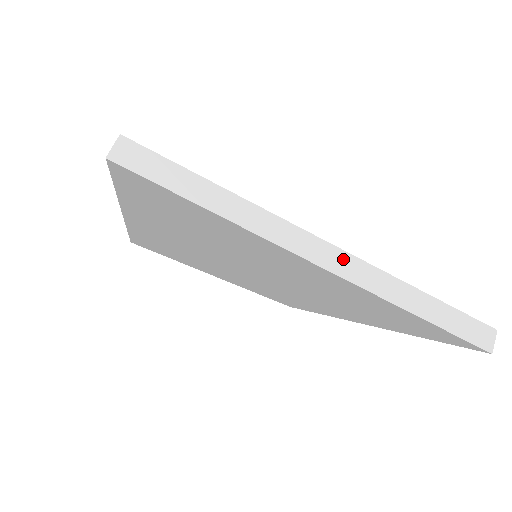
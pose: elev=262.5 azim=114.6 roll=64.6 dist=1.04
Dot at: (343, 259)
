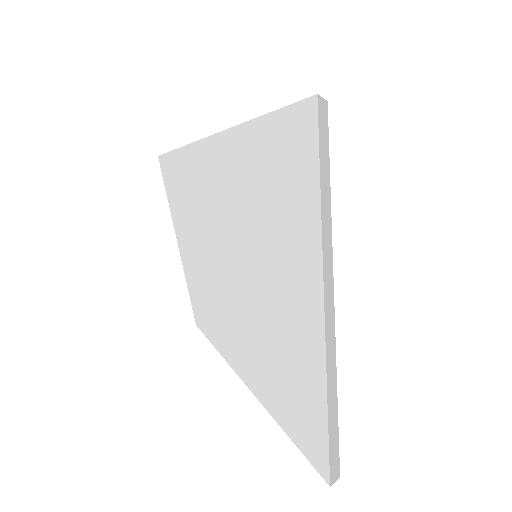
Dot at: (331, 310)
